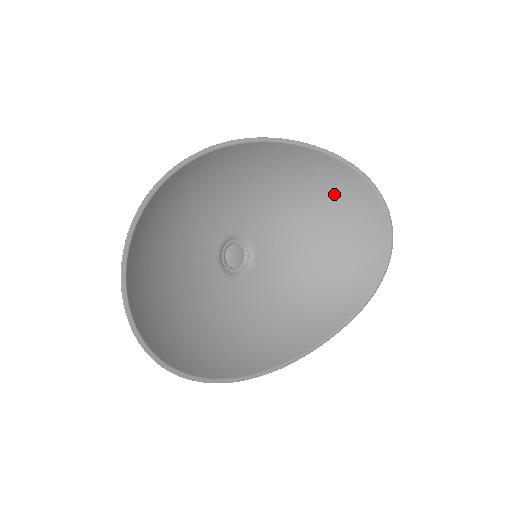
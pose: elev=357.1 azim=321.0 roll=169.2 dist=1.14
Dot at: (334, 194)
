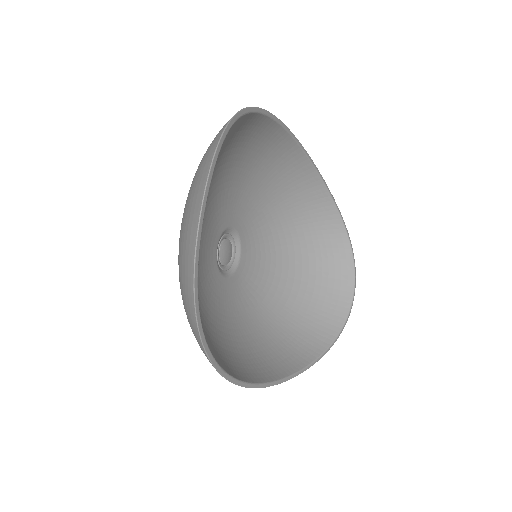
Dot at: (317, 241)
